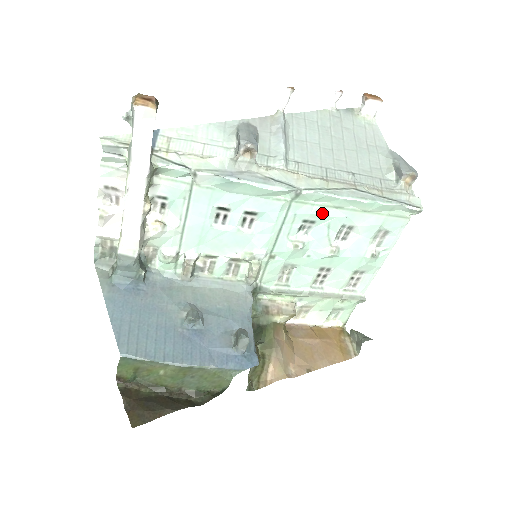
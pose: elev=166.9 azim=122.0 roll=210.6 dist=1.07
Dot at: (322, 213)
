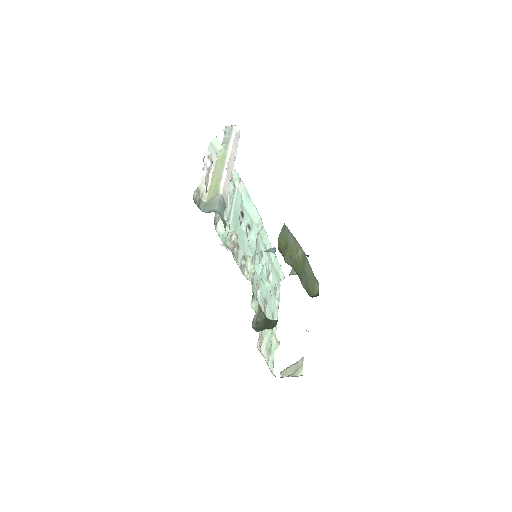
Dot at: (265, 250)
